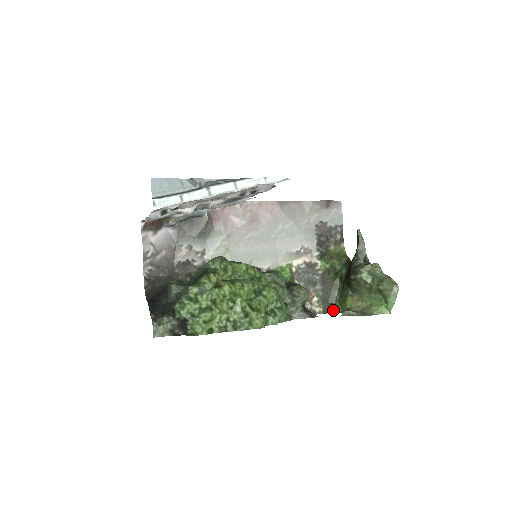
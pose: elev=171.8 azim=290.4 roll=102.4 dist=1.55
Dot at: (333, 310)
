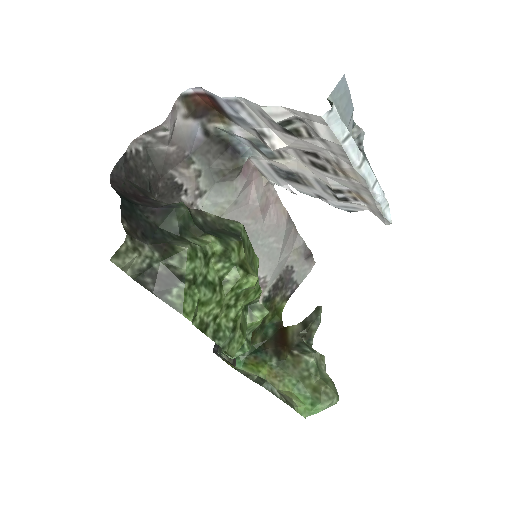
Dot at: occluded
